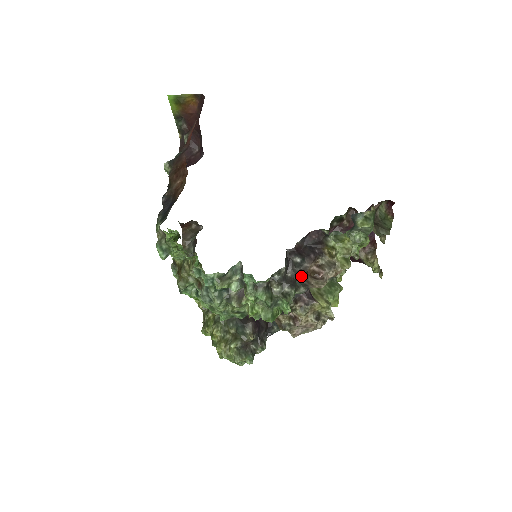
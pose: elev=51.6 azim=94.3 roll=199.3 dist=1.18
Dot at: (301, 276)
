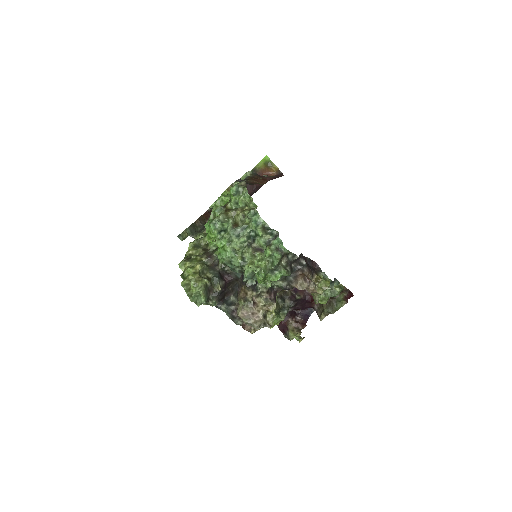
Dot at: (295, 274)
